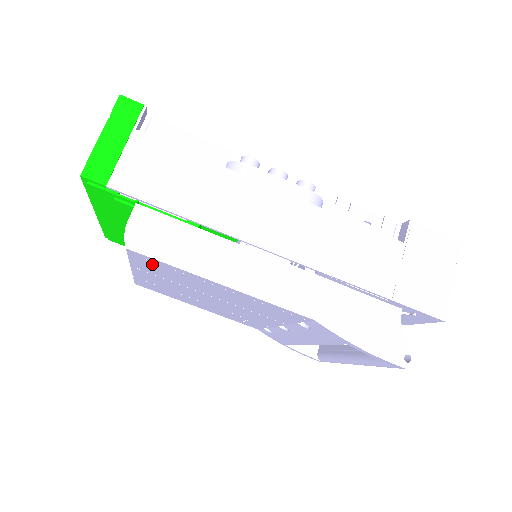
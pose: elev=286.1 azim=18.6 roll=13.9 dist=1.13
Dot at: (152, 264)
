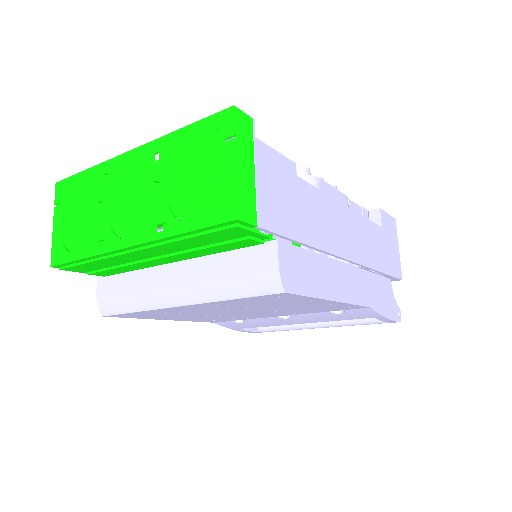
Dot at: (271, 299)
